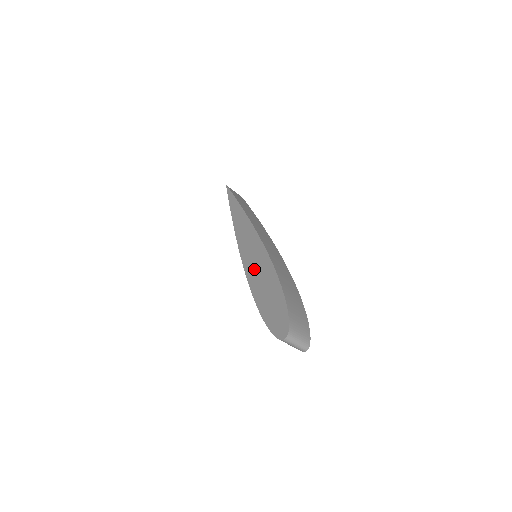
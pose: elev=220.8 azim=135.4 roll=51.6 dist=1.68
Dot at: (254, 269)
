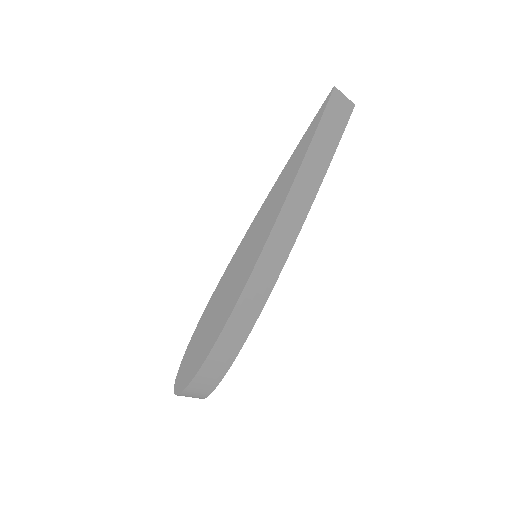
Dot at: (226, 286)
